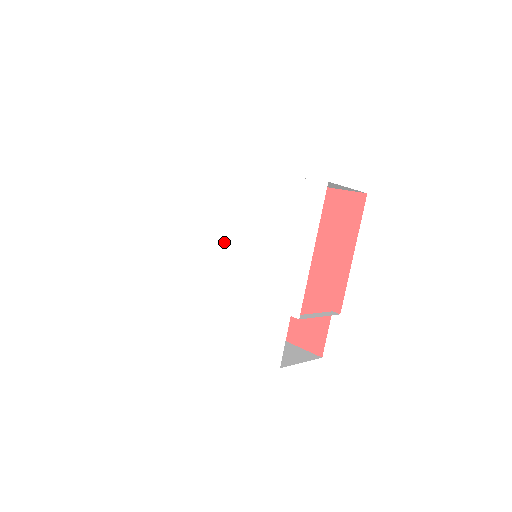
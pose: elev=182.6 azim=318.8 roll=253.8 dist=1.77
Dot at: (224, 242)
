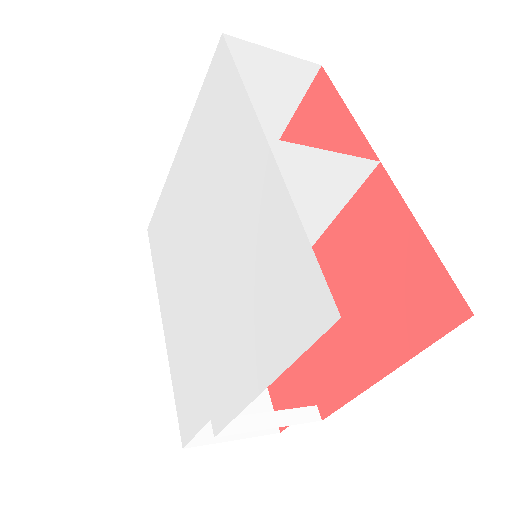
Dot at: (203, 221)
